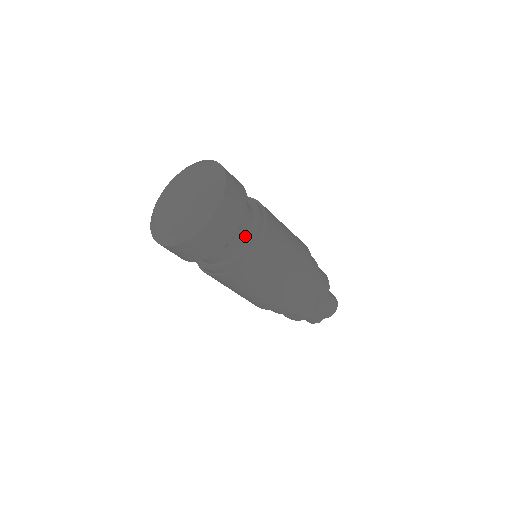
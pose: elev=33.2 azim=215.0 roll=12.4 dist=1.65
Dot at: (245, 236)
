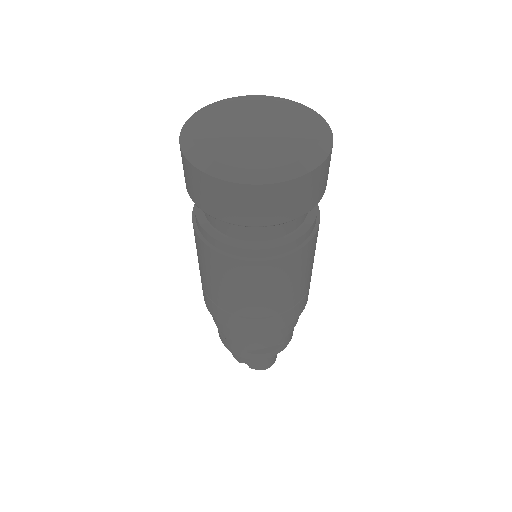
Dot at: (269, 236)
